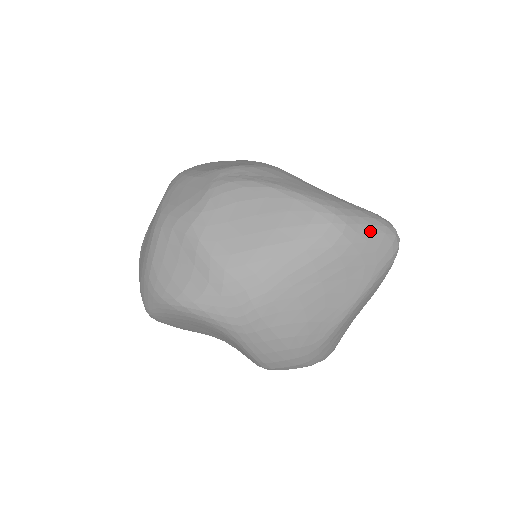
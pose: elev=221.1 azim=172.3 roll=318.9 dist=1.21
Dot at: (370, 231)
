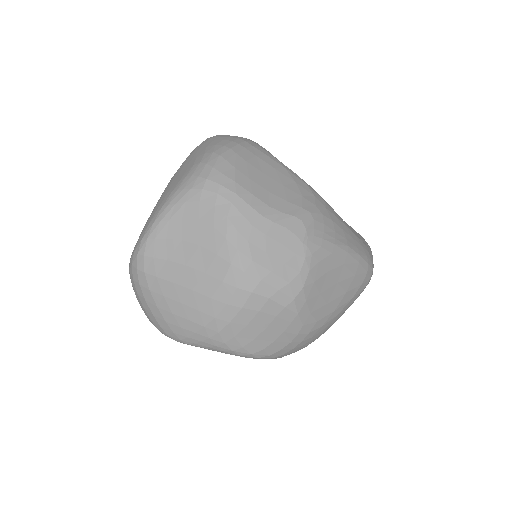
Dot at: occluded
